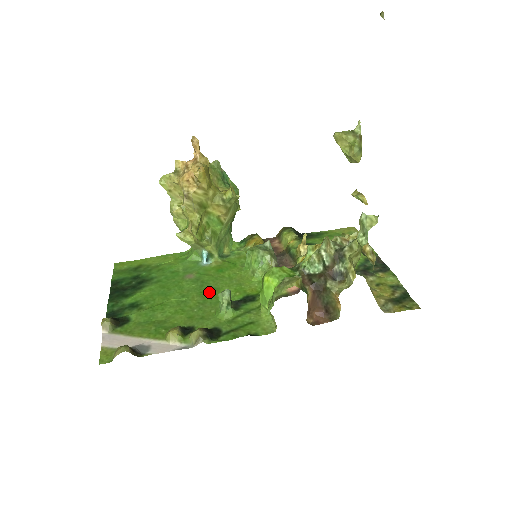
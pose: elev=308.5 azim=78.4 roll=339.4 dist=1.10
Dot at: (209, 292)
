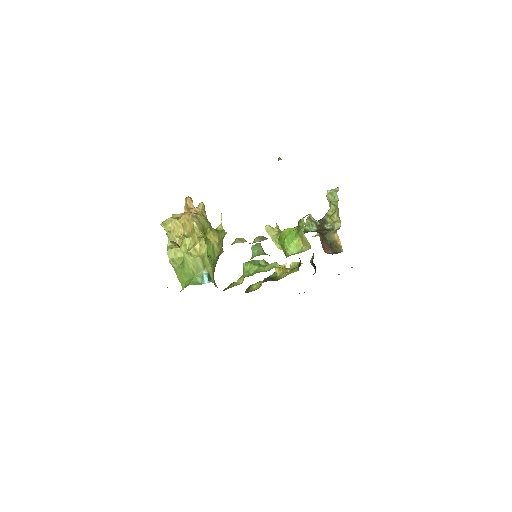
Dot at: occluded
